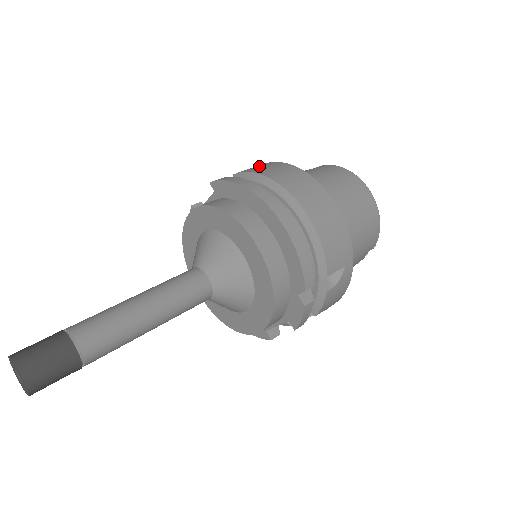
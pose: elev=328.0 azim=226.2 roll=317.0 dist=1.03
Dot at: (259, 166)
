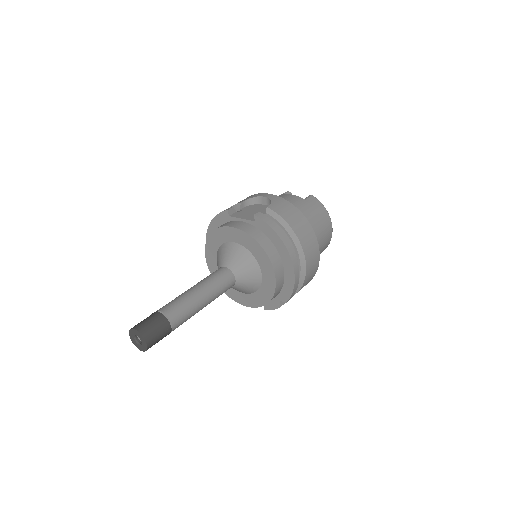
Dot at: (285, 208)
